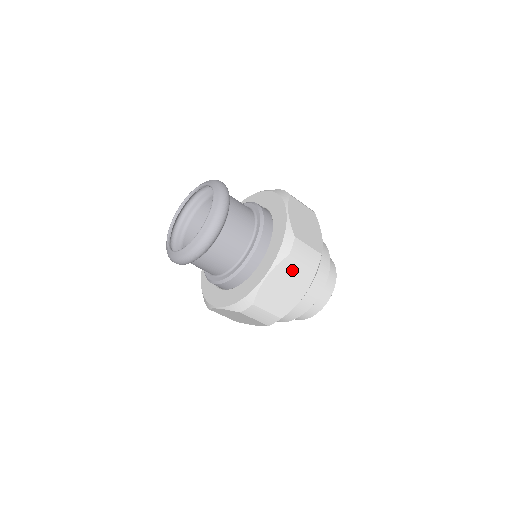
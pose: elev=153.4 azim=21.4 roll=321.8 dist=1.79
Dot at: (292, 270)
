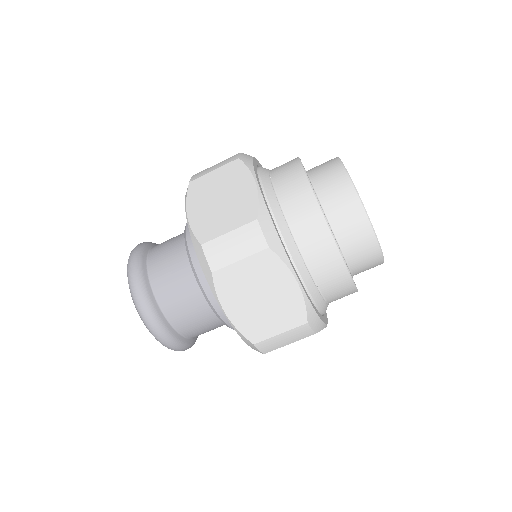
Dot at: occluded
